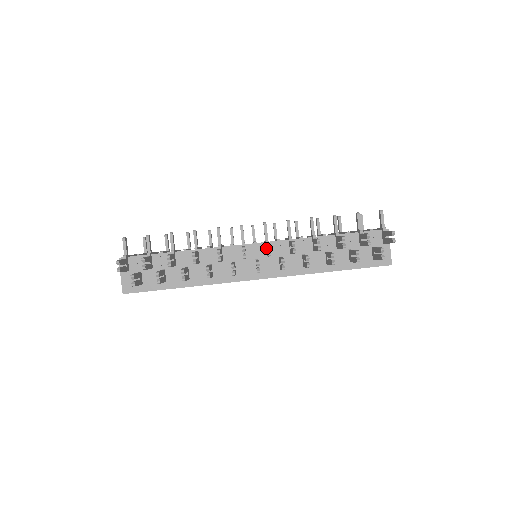
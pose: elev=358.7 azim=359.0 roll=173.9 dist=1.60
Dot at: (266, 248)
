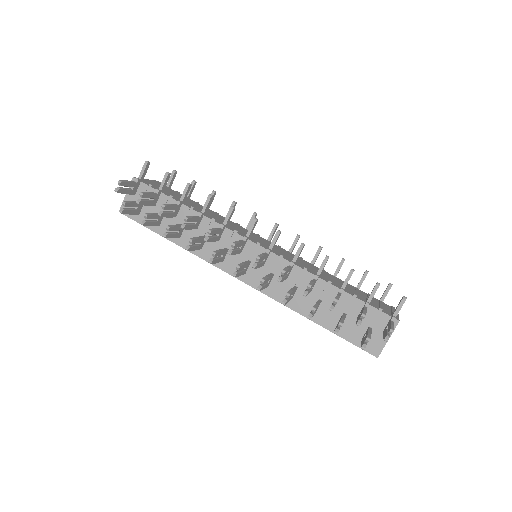
Dot at: occluded
